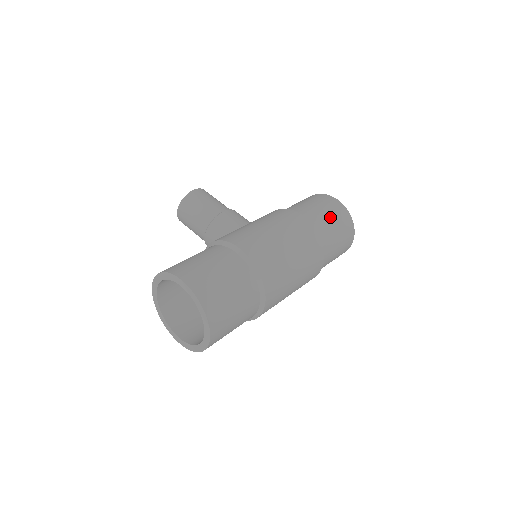
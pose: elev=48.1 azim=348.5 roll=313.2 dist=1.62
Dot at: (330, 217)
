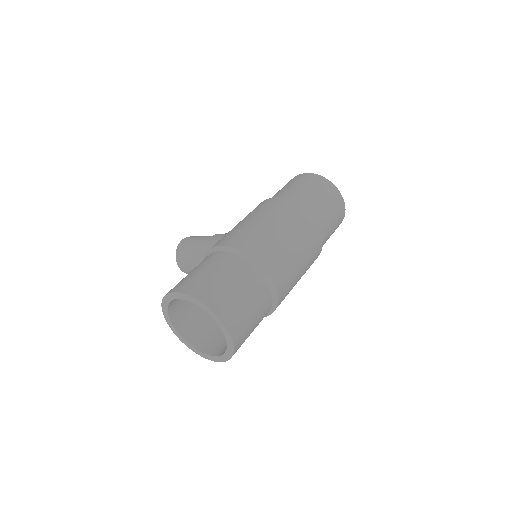
Dot at: (303, 187)
